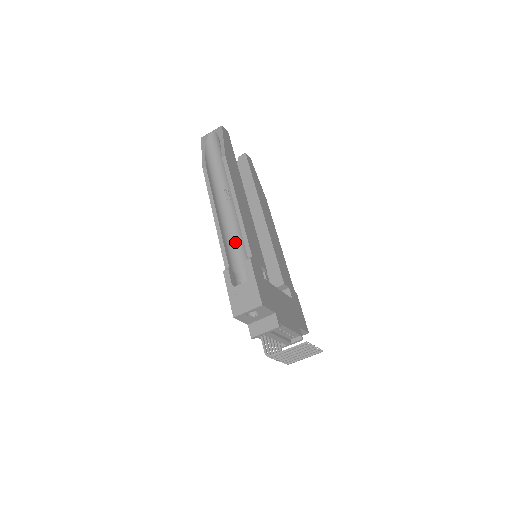
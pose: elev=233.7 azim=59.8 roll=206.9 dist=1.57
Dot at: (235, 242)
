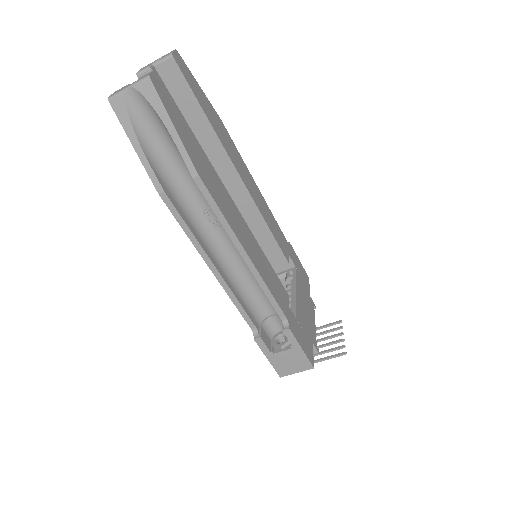
Dot at: (246, 284)
